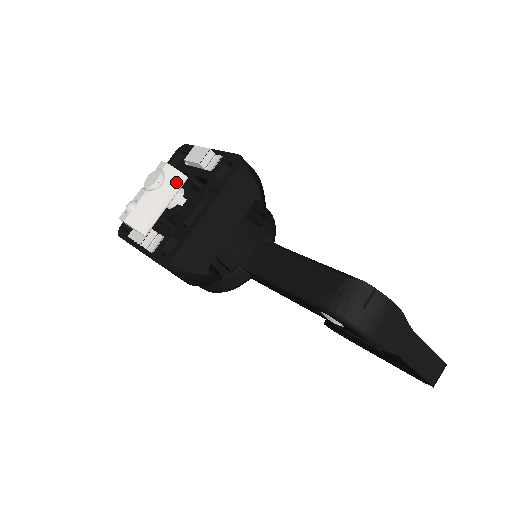
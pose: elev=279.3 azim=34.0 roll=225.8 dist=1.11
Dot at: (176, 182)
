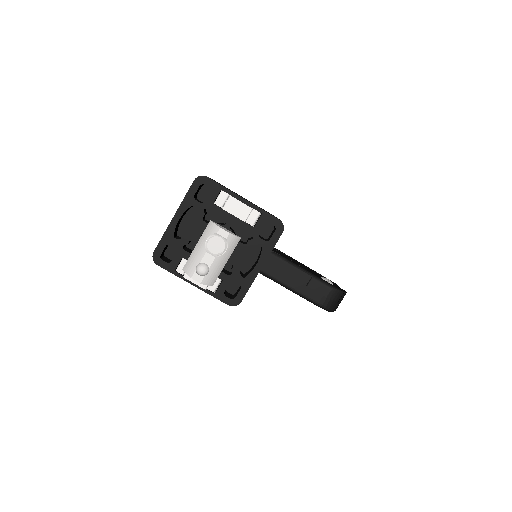
Dot at: (234, 245)
